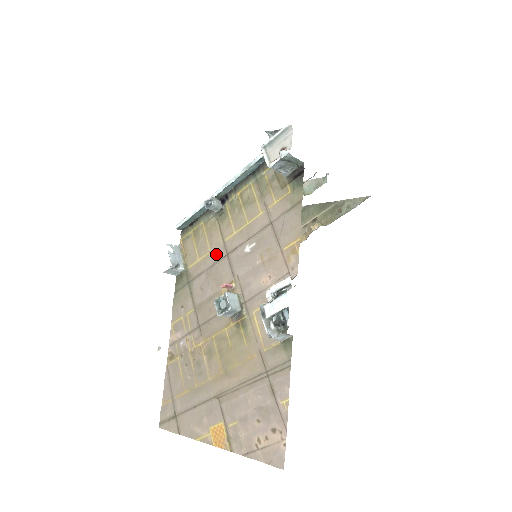
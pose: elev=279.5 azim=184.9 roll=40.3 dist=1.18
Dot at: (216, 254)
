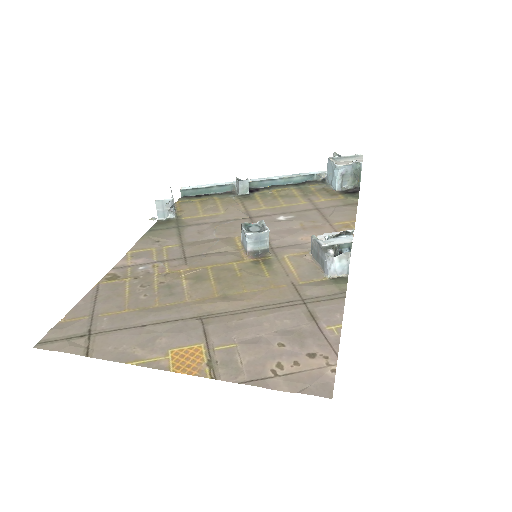
Dot at: (233, 215)
